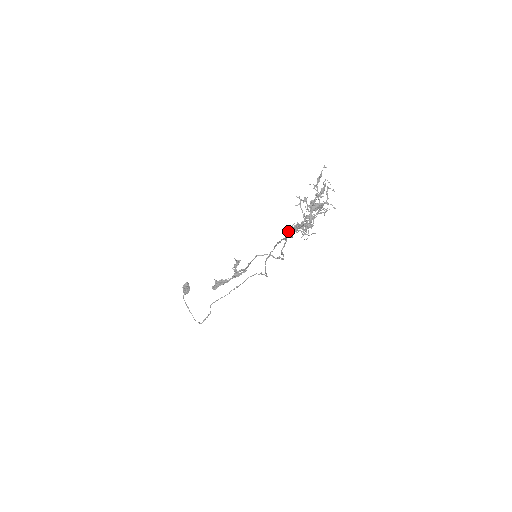
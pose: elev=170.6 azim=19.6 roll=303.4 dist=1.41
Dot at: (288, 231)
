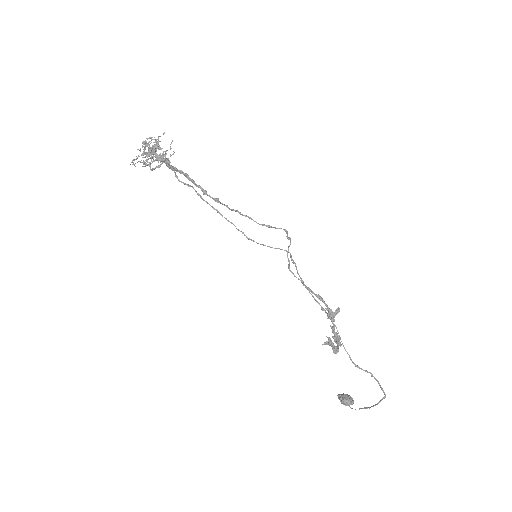
Dot at: occluded
